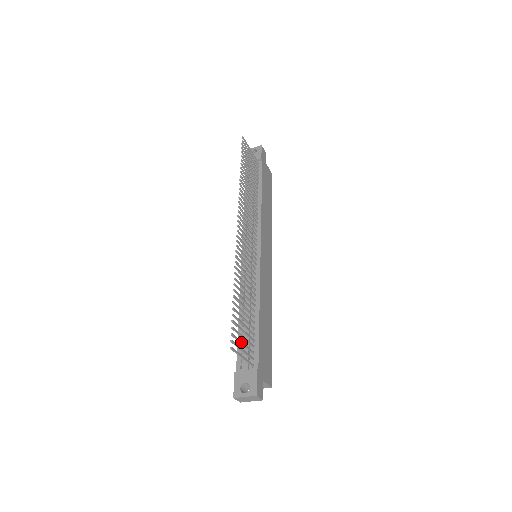
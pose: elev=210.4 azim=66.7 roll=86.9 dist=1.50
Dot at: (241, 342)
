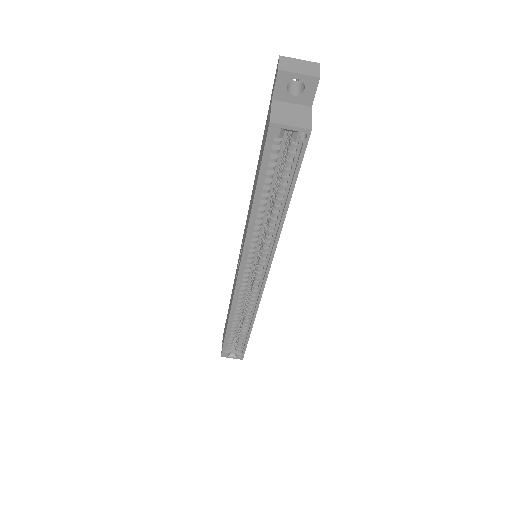
Dot at: occluded
